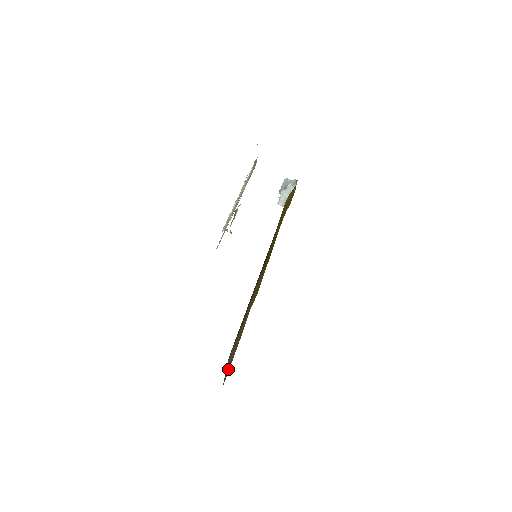
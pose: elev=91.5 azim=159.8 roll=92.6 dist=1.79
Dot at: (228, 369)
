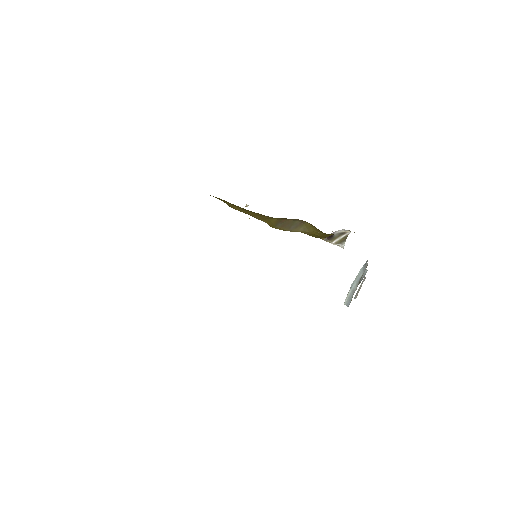
Dot at: occluded
